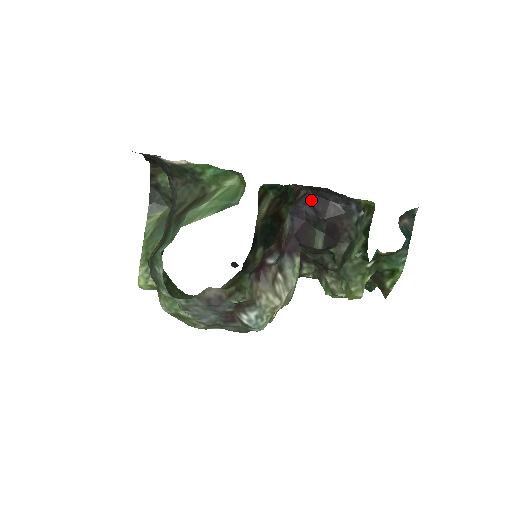
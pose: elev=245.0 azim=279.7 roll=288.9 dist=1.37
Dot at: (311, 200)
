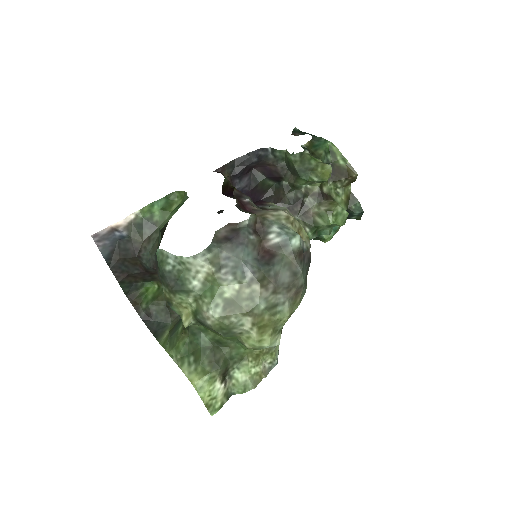
Dot at: (238, 178)
